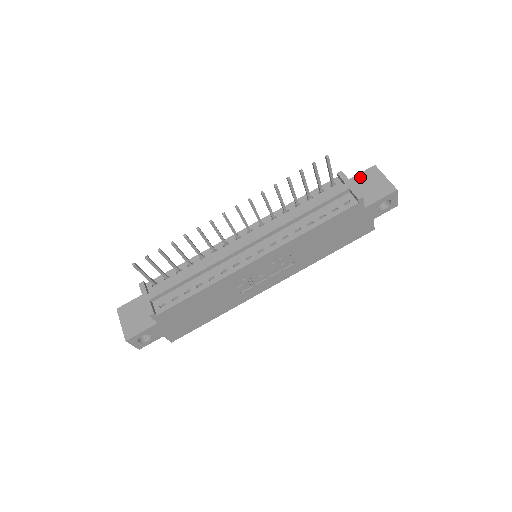
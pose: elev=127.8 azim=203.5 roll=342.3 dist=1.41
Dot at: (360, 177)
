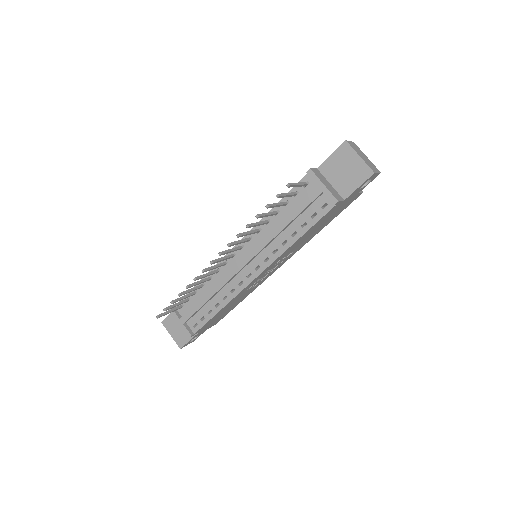
Dot at: (333, 160)
